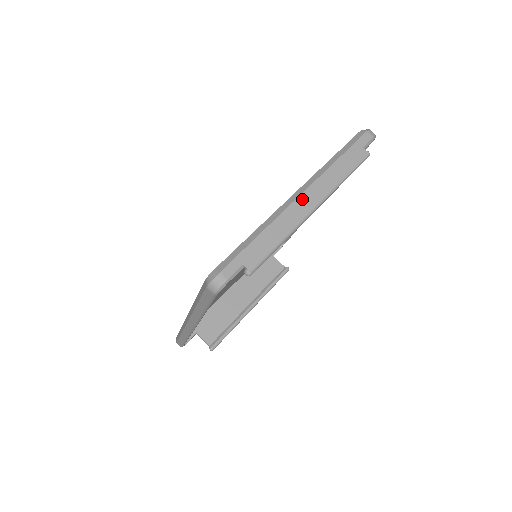
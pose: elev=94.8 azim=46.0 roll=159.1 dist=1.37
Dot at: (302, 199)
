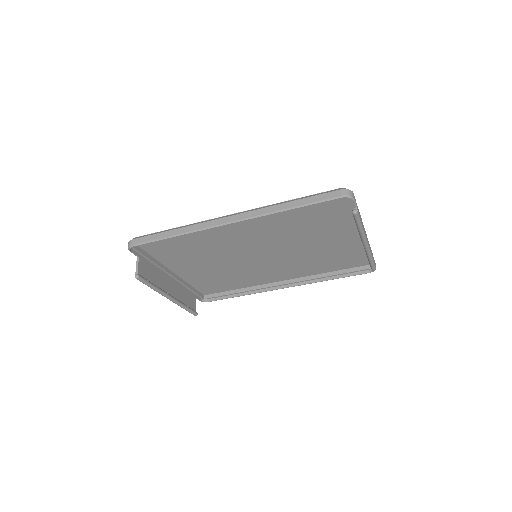
Dot at: (366, 234)
